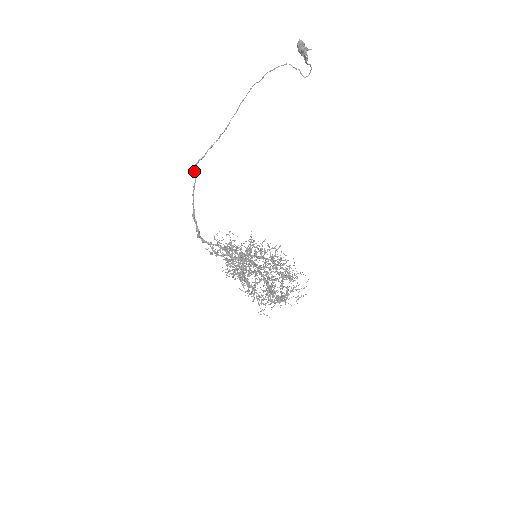
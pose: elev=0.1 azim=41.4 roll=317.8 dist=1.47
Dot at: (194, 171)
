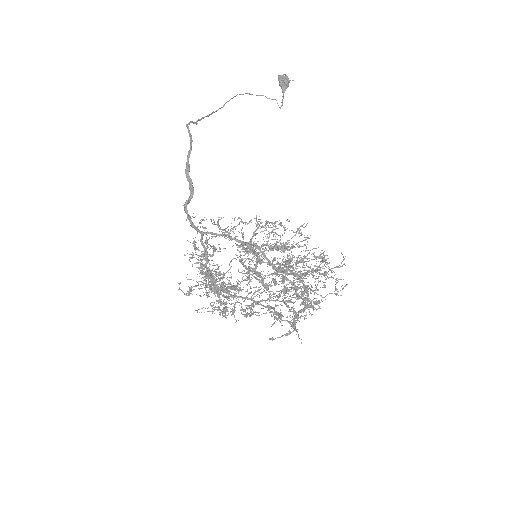
Dot at: (187, 127)
